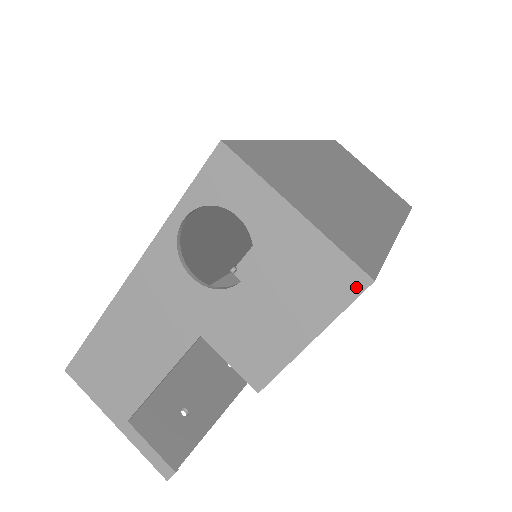
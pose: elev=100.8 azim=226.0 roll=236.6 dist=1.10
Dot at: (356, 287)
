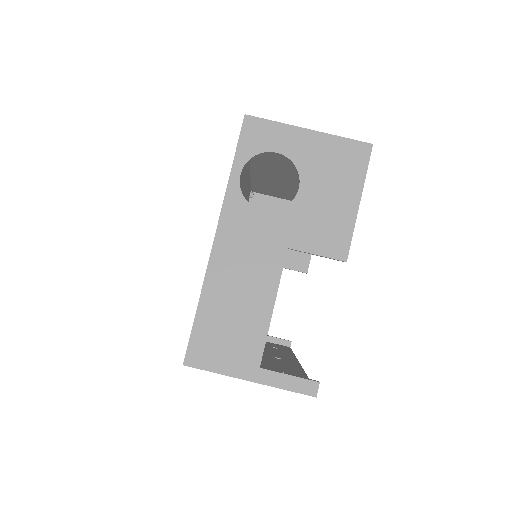
Dot at: (366, 153)
